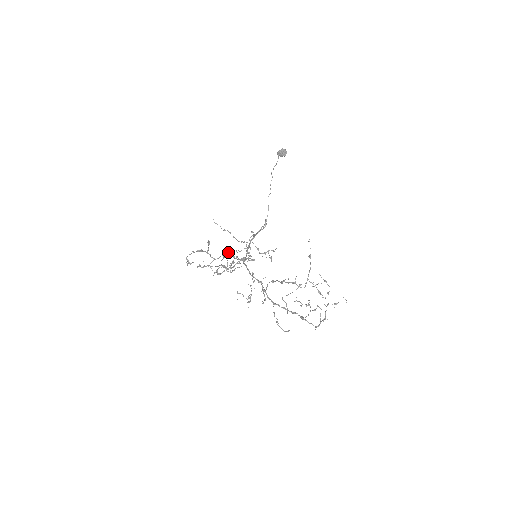
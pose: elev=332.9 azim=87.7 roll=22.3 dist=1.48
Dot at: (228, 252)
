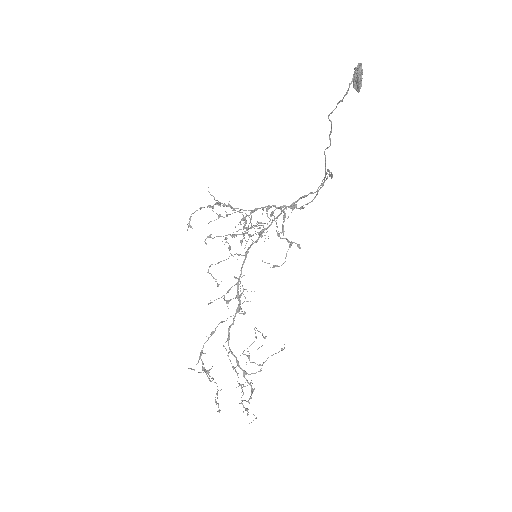
Dot at: (255, 210)
